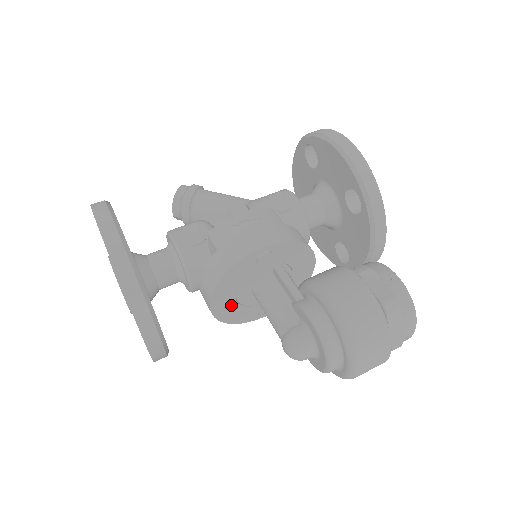
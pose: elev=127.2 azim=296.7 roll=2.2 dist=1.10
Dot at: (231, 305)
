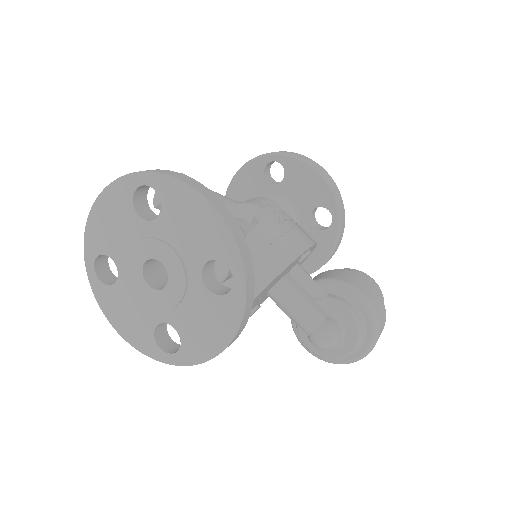
Dot at: (255, 302)
